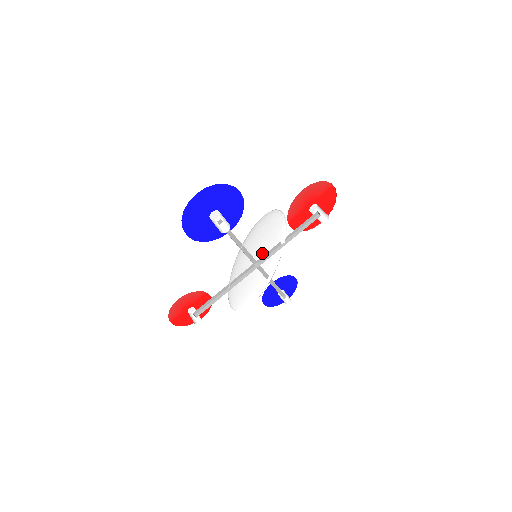
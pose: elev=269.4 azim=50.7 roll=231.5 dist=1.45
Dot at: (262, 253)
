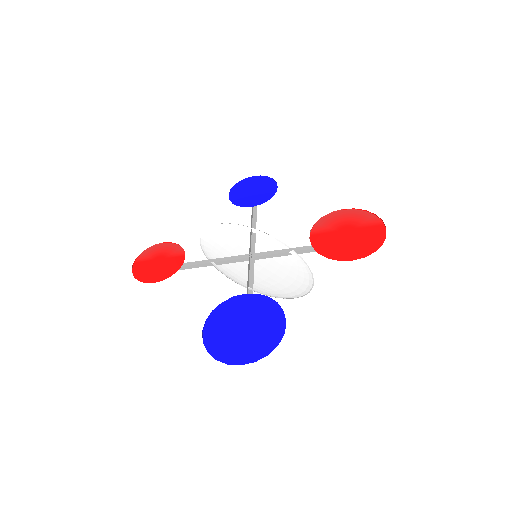
Dot at: occluded
